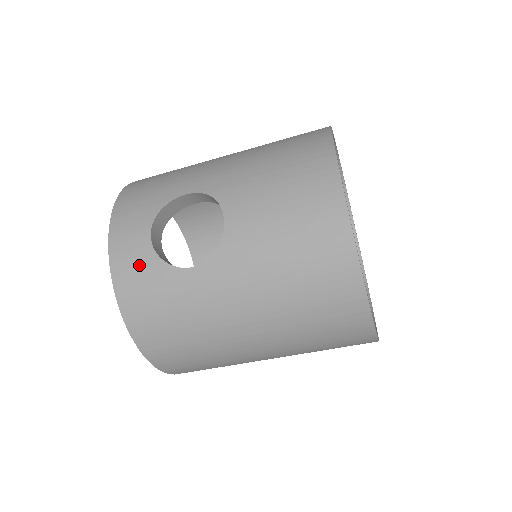
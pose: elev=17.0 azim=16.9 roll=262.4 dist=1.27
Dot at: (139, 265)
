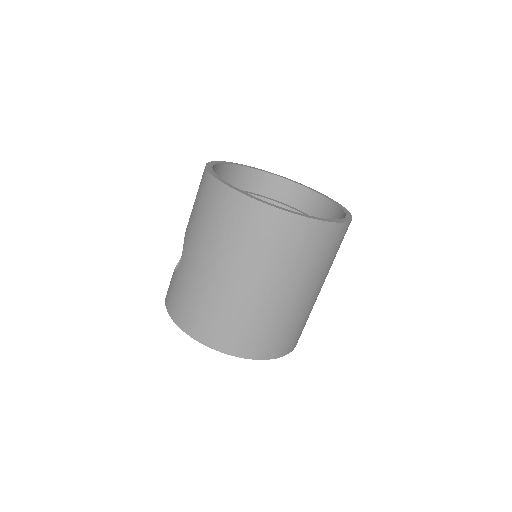
Dot at: (170, 287)
